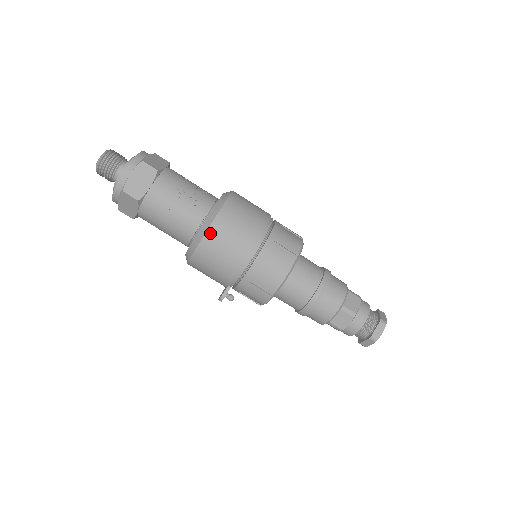
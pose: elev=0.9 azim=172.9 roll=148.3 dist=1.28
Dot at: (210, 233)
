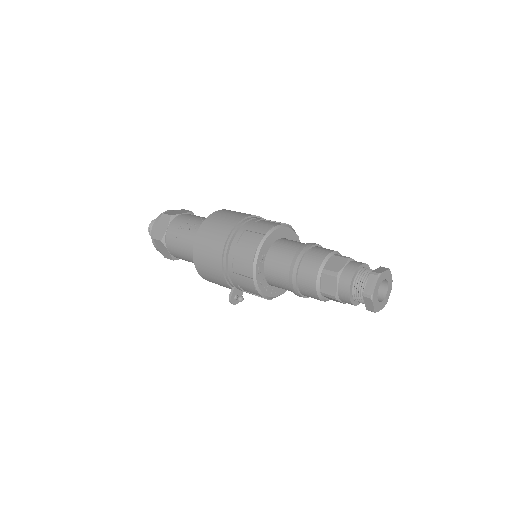
Dot at: (196, 242)
